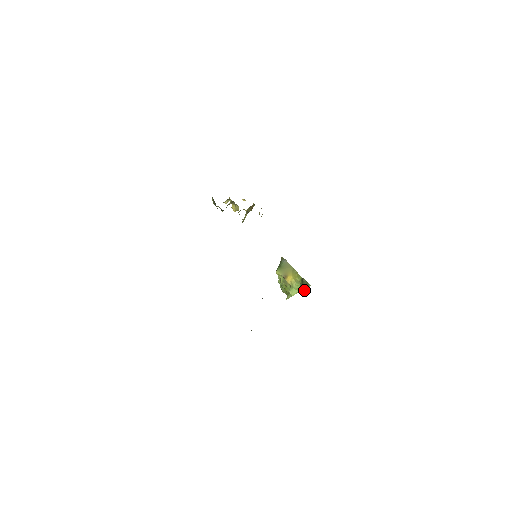
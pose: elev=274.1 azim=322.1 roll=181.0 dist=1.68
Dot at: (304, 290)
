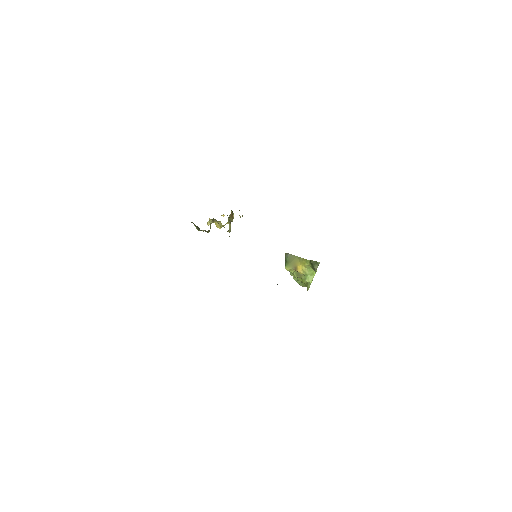
Dot at: (316, 269)
